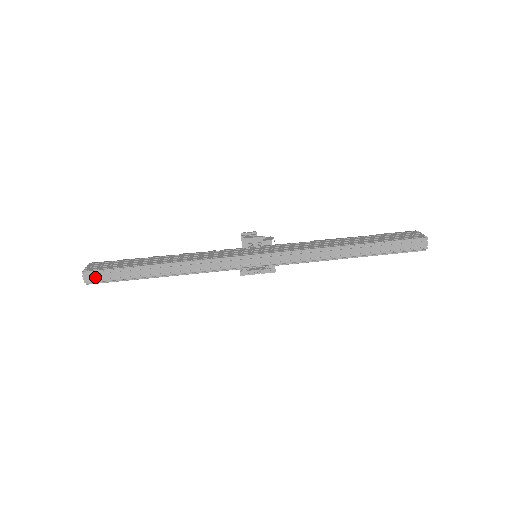
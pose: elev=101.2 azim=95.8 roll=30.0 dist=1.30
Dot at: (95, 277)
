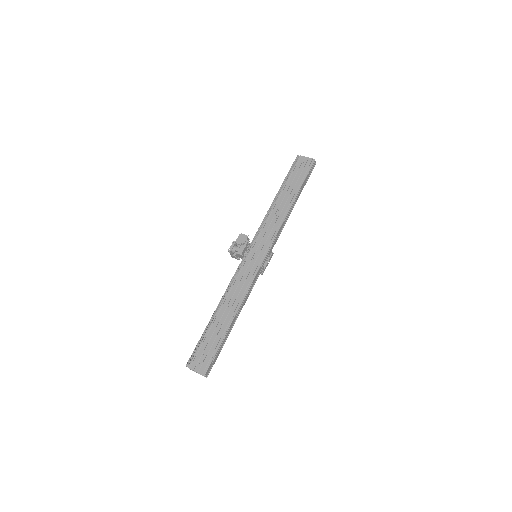
Dot at: (210, 368)
